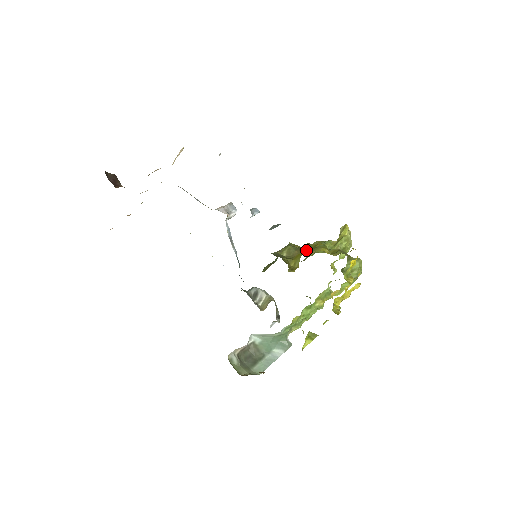
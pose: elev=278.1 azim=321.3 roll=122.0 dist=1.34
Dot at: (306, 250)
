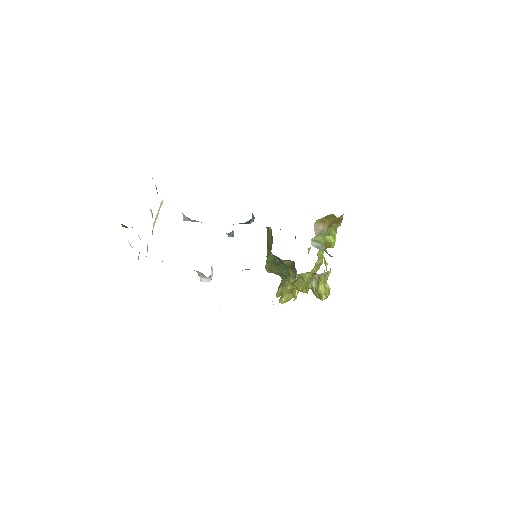
Dot at: occluded
